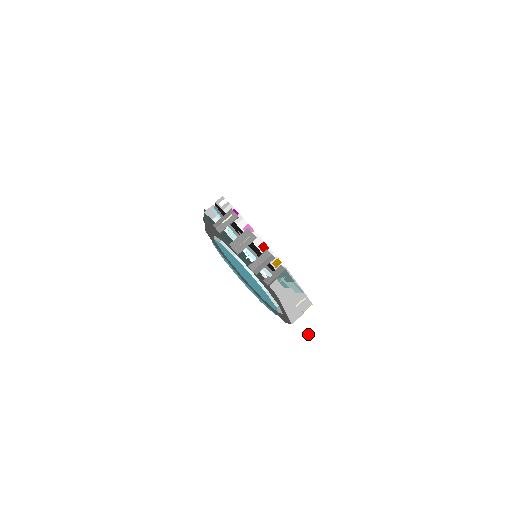
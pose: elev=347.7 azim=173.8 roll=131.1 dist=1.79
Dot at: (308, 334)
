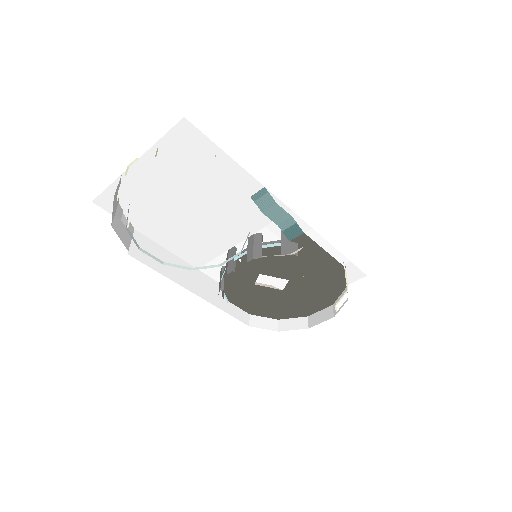
Dot at: occluded
